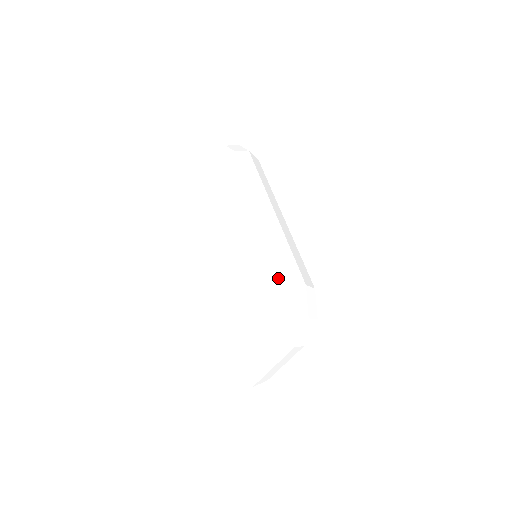
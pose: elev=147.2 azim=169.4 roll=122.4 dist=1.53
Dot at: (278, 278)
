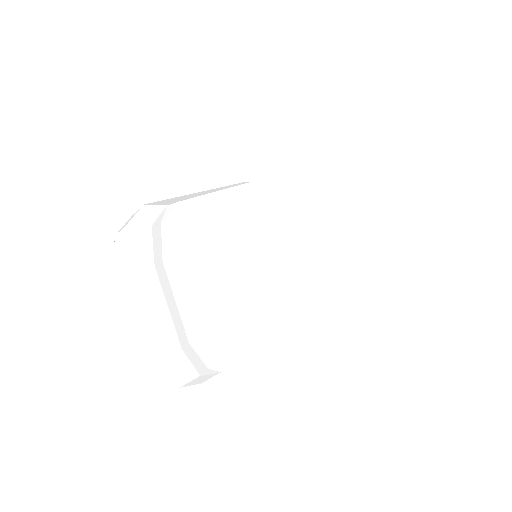
Dot at: occluded
